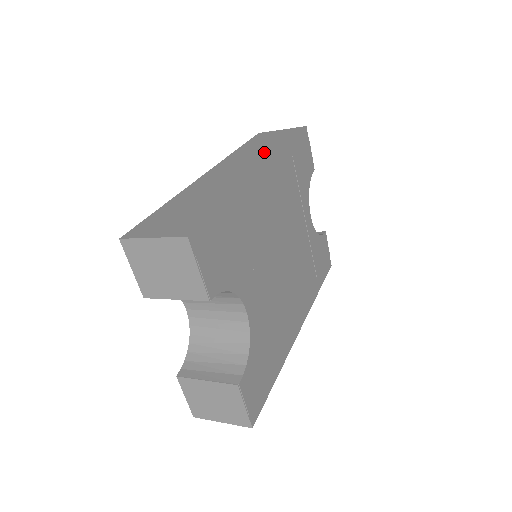
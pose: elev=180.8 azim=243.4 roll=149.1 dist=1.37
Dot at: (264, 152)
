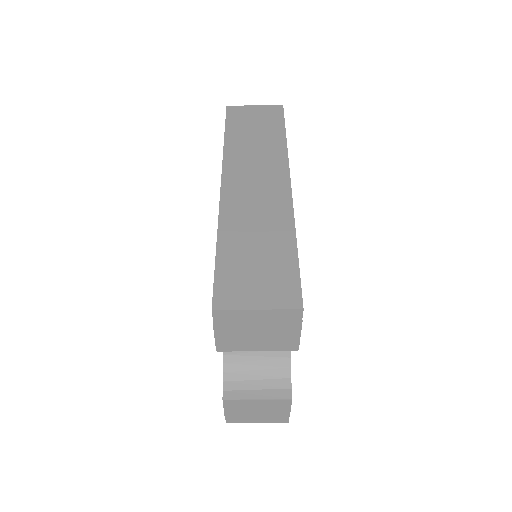
Dot at: (269, 152)
